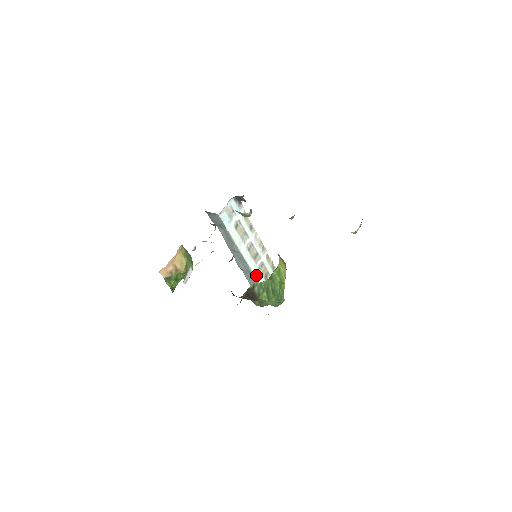
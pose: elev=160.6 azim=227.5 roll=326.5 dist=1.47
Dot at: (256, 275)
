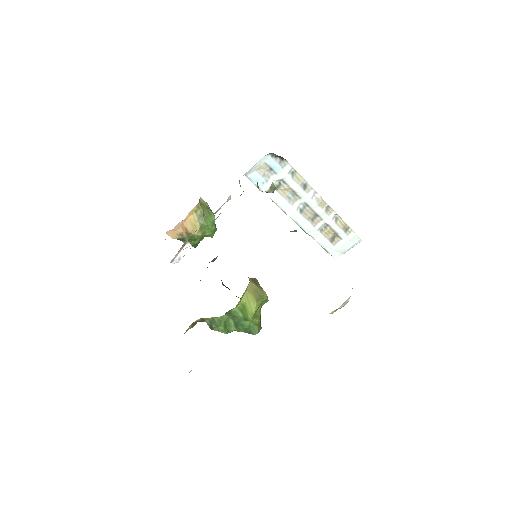
Dot at: (314, 238)
